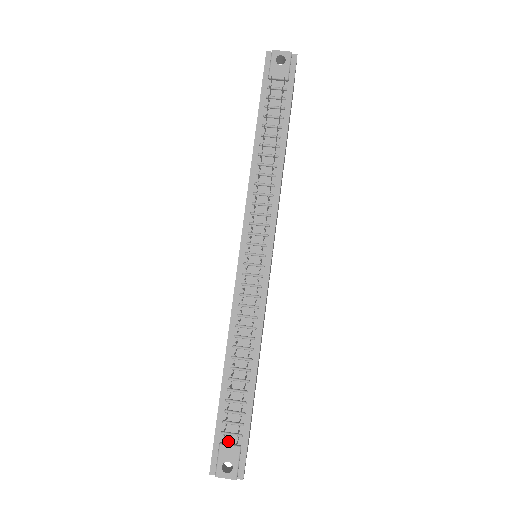
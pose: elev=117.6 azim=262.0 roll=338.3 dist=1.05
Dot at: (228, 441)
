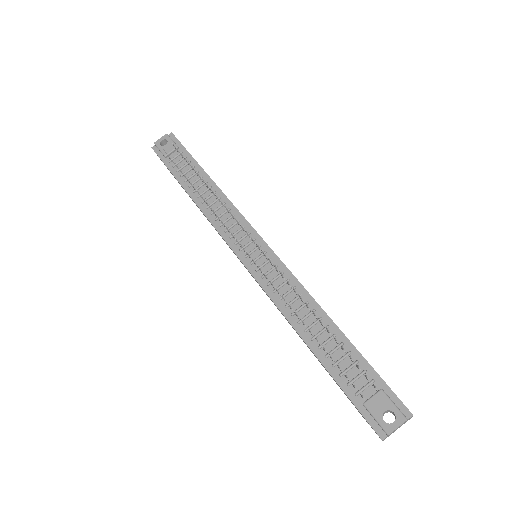
Dot at: (368, 396)
